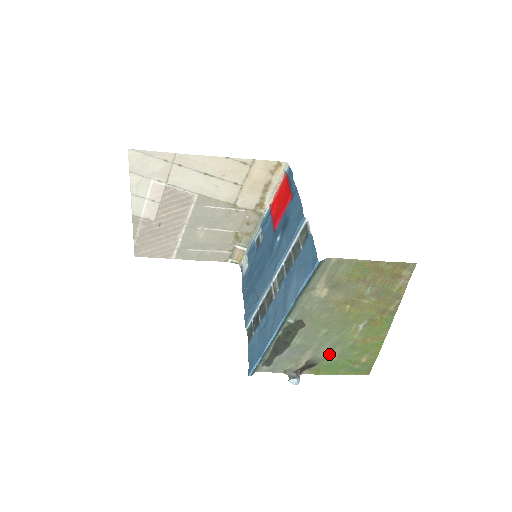
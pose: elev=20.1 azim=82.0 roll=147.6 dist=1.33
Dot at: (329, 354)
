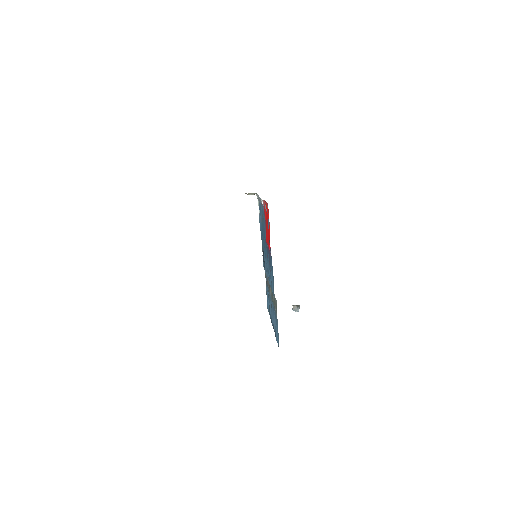
Dot at: occluded
